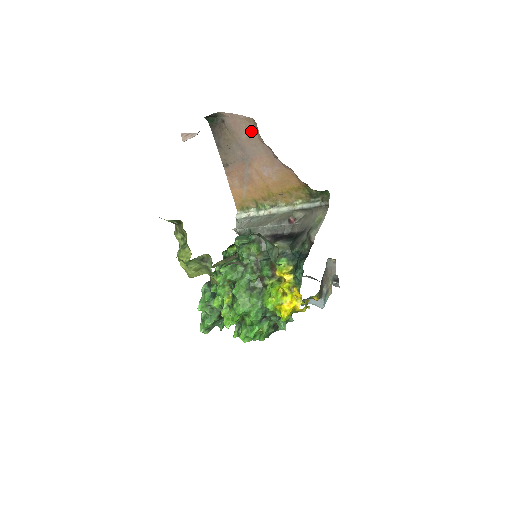
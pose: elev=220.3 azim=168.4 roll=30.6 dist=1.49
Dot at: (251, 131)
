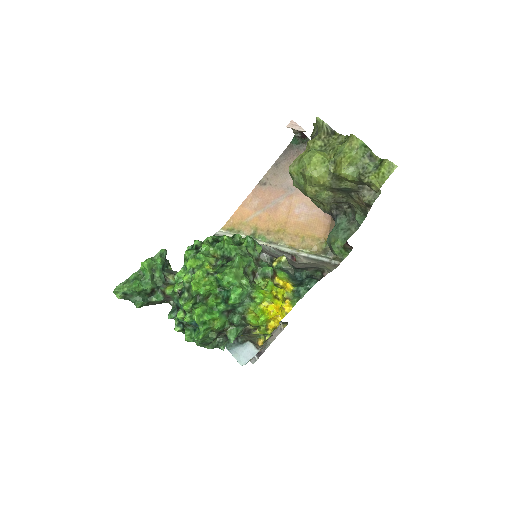
Dot at: occluded
